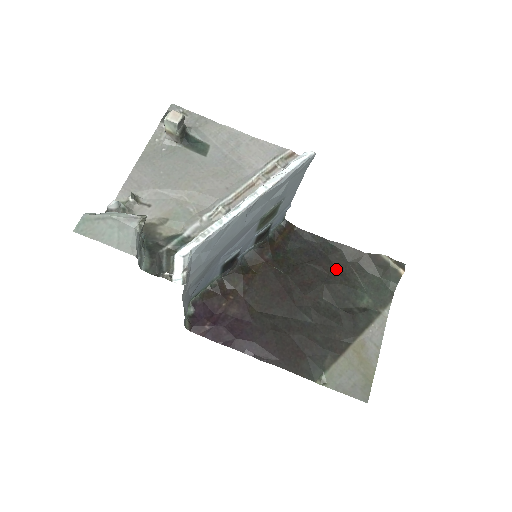
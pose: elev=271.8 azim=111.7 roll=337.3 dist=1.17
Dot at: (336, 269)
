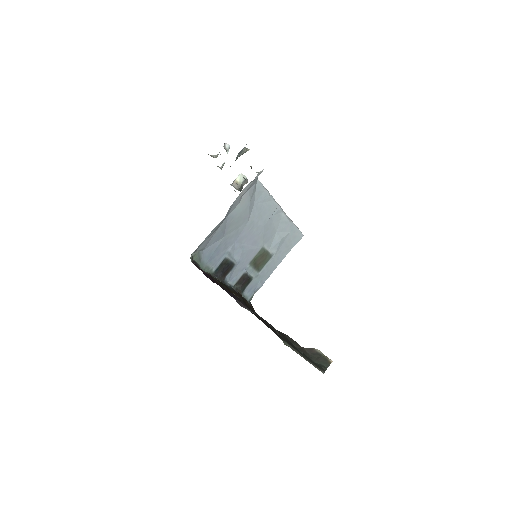
Dot at: occluded
